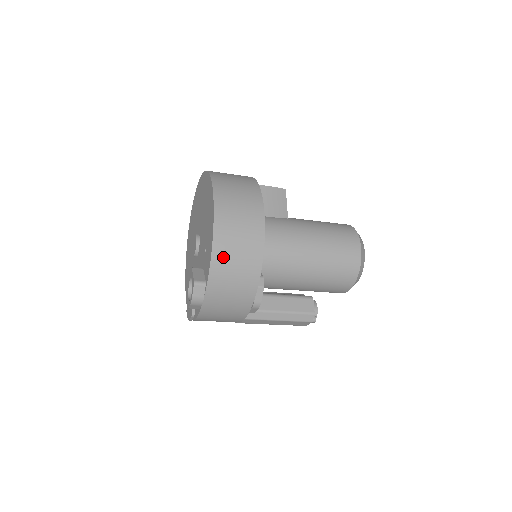
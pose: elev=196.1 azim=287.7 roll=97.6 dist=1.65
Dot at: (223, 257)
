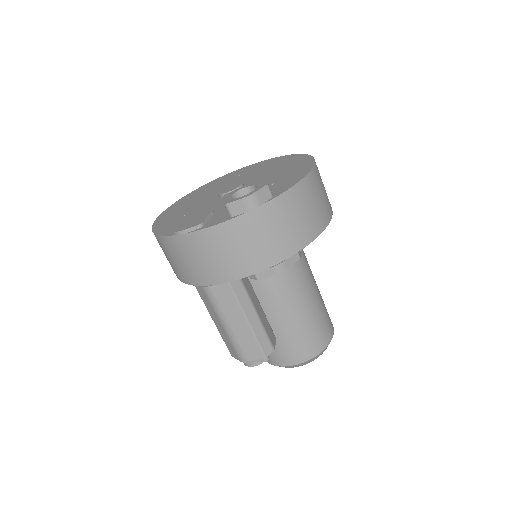
Dot at: (306, 192)
